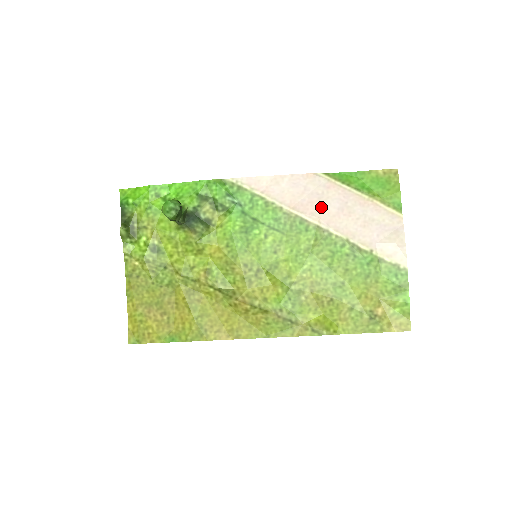
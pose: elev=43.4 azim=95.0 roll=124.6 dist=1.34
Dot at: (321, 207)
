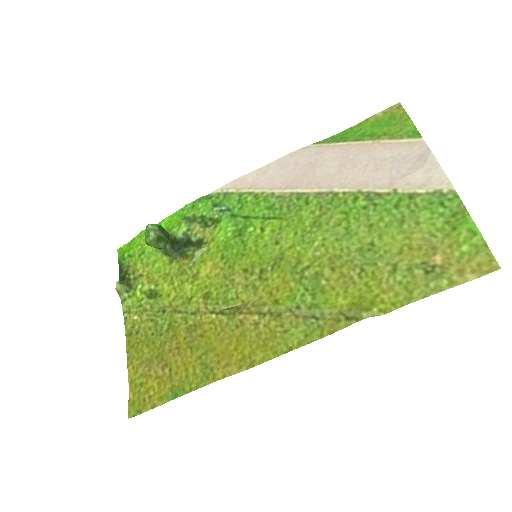
Dot at: (317, 173)
